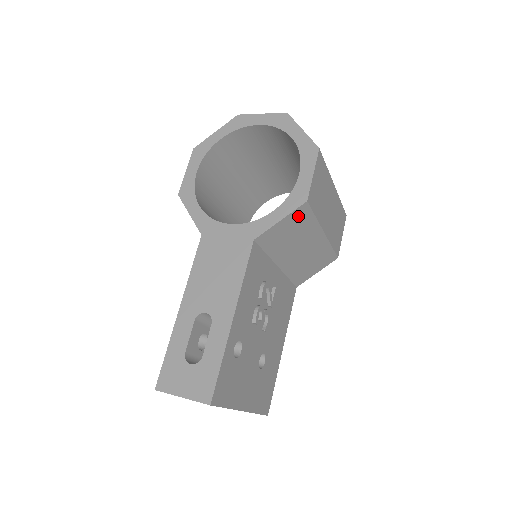
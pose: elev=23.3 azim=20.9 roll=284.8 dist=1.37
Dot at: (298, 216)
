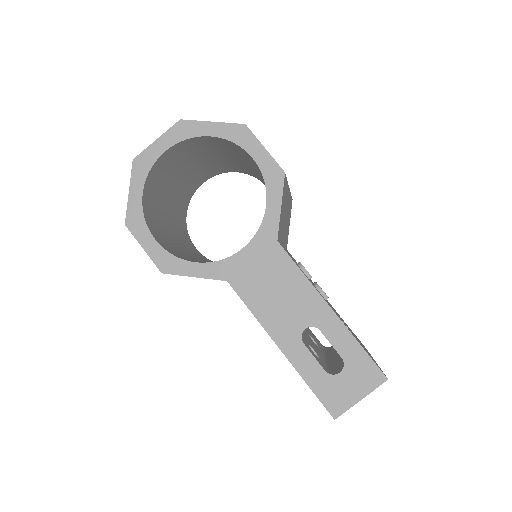
Dot at: (284, 191)
